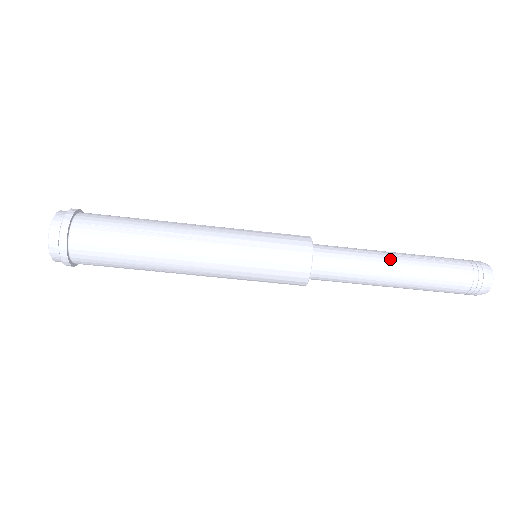
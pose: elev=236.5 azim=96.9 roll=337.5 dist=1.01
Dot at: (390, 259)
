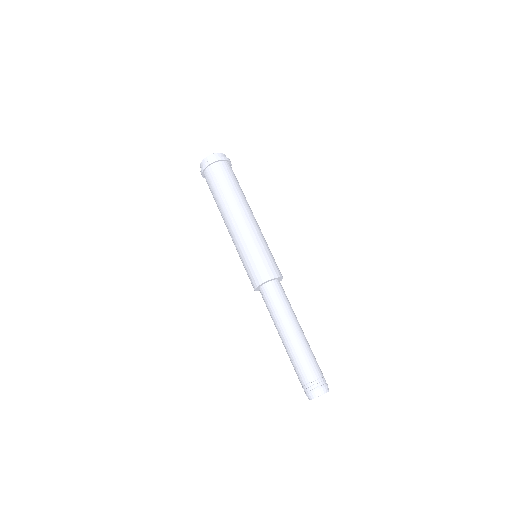
Dot at: occluded
